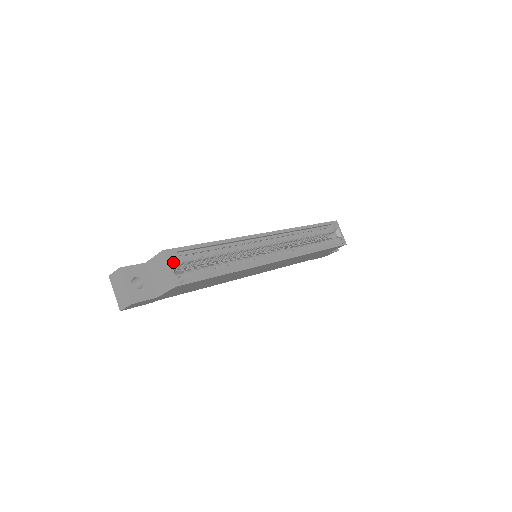
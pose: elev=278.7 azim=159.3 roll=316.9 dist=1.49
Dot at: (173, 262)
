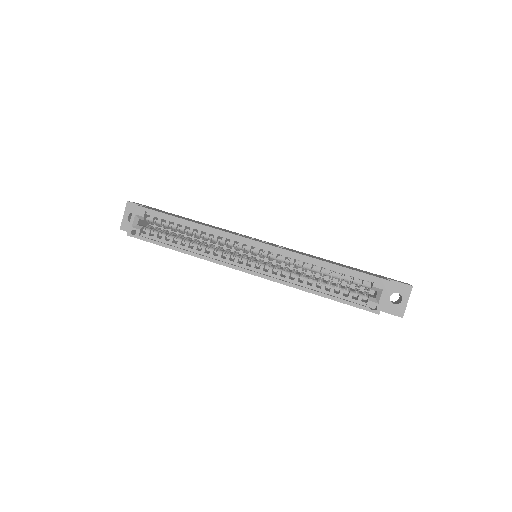
Dot at: (139, 217)
